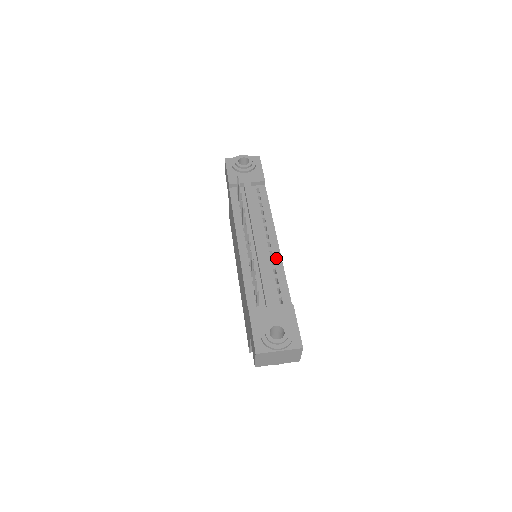
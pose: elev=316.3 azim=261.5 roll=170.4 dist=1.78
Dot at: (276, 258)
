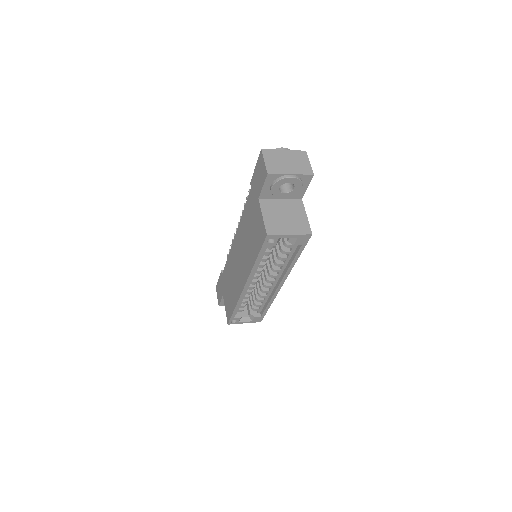
Dot at: occluded
